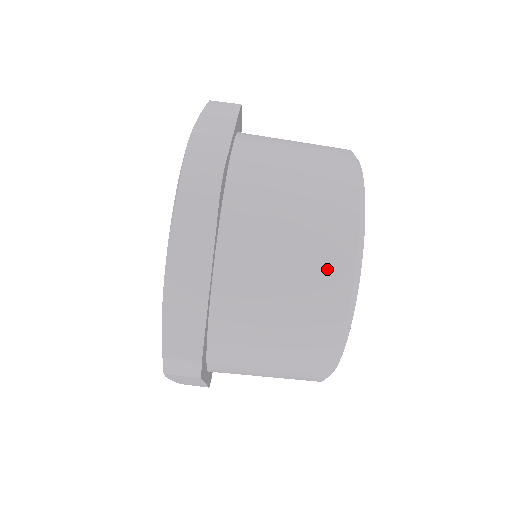
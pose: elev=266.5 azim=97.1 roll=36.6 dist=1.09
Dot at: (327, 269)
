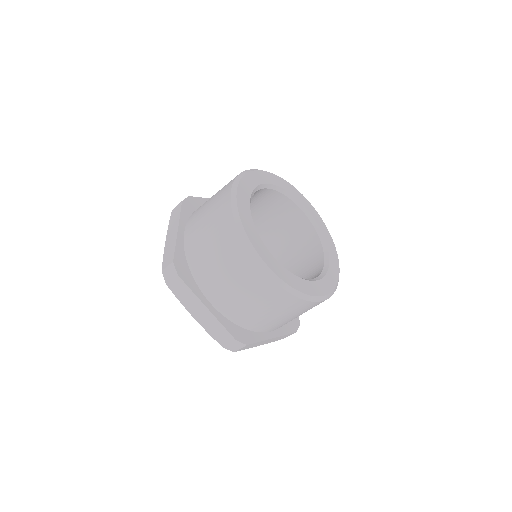
Dot at: (243, 266)
